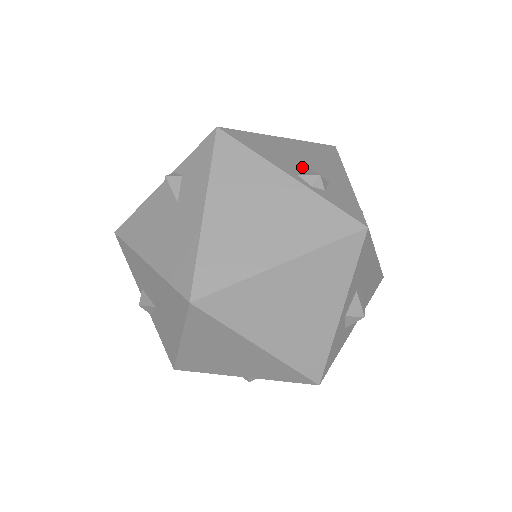
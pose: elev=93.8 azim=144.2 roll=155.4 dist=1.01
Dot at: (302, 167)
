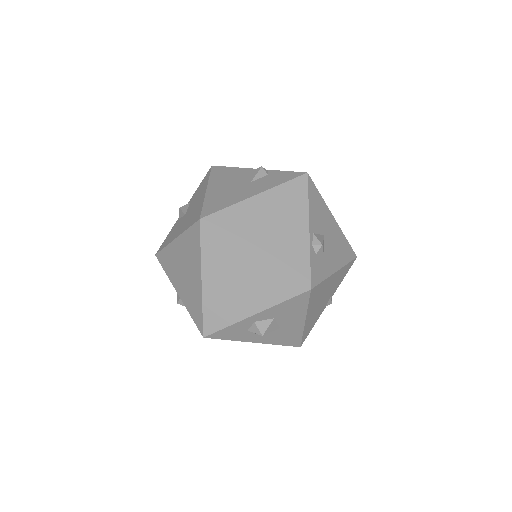
Dot at: (321, 235)
